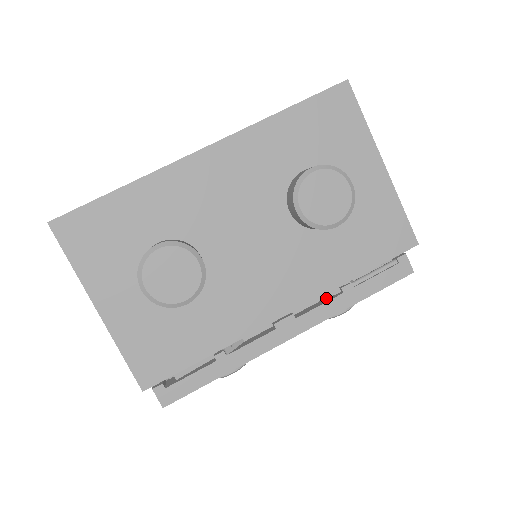
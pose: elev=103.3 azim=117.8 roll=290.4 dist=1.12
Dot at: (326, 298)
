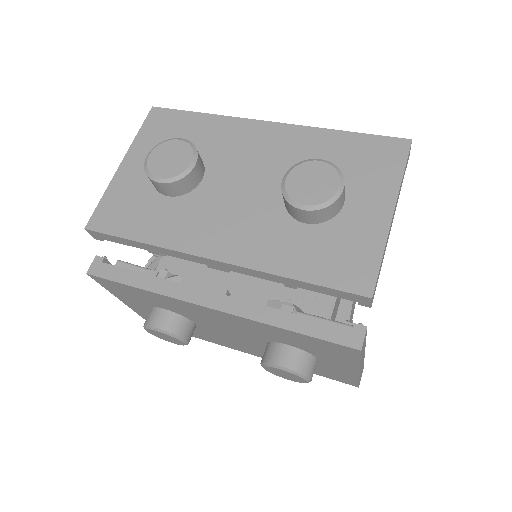
Dot at: occluded
